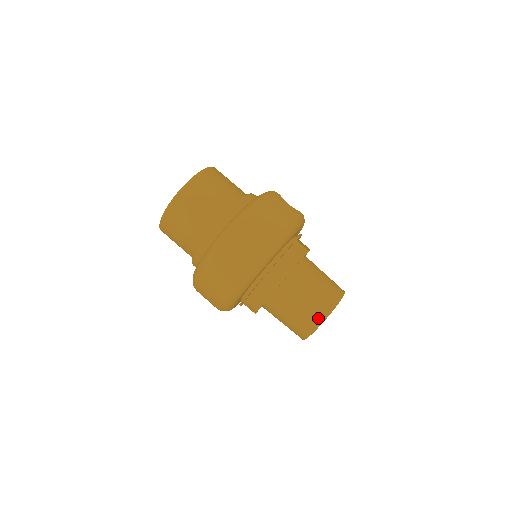
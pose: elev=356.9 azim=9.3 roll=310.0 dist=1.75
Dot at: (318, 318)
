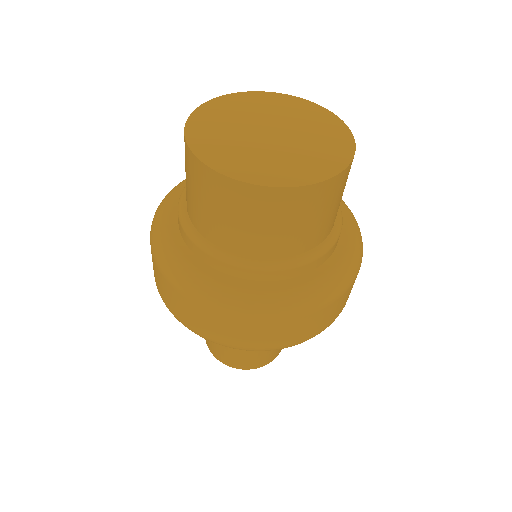
Dot at: (277, 354)
